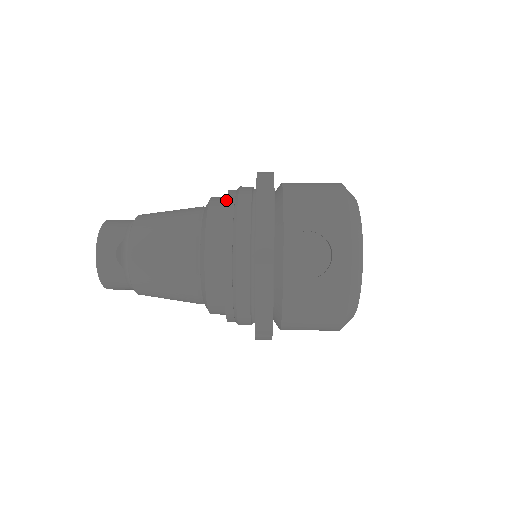
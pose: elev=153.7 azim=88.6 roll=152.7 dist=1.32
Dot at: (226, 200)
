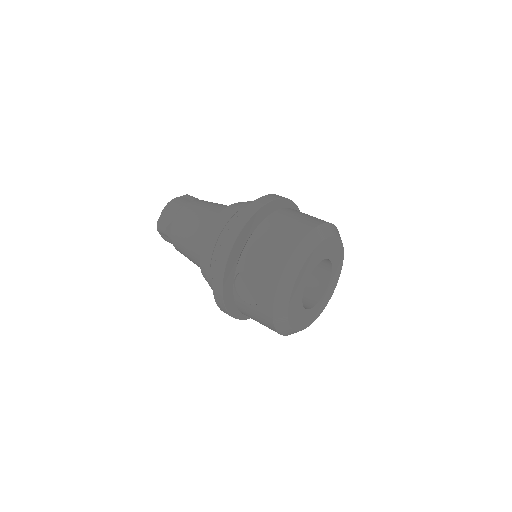
Dot at: occluded
